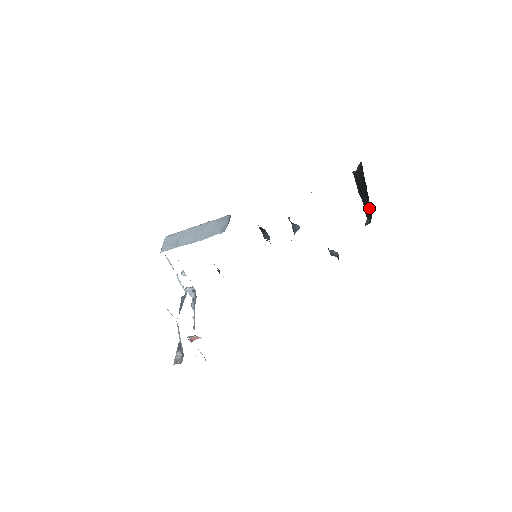
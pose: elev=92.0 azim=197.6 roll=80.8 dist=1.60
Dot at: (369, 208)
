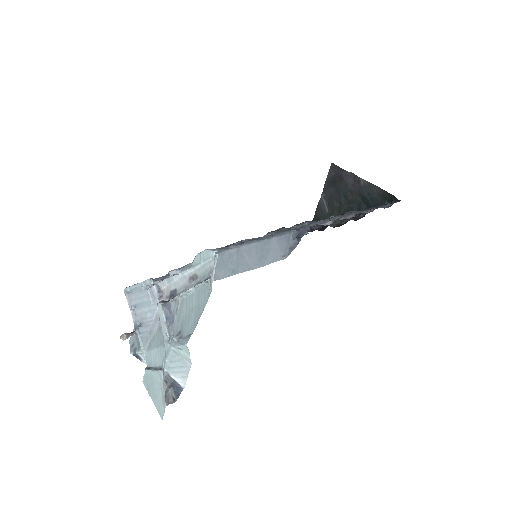
Dot at: (341, 213)
